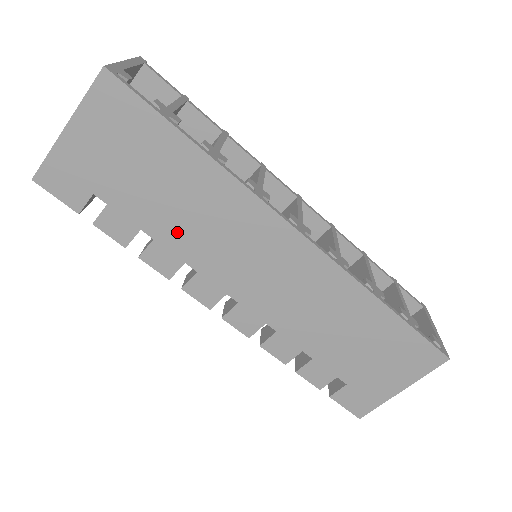
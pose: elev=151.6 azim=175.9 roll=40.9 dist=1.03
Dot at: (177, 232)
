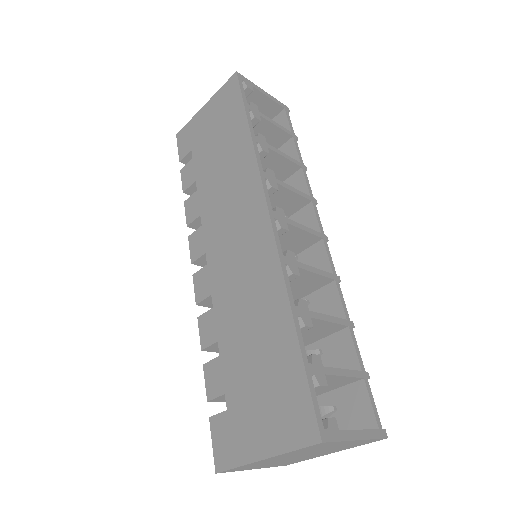
Dot at: (209, 188)
